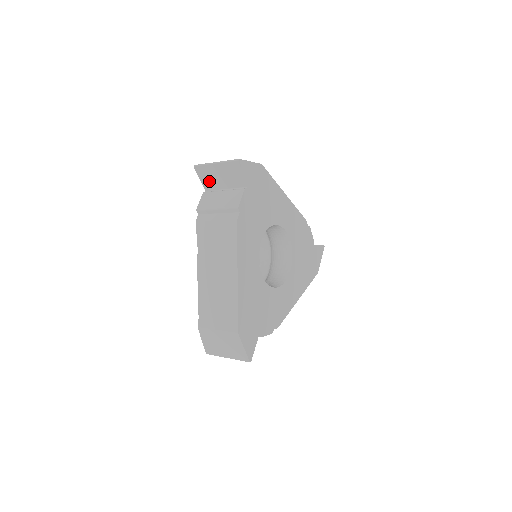
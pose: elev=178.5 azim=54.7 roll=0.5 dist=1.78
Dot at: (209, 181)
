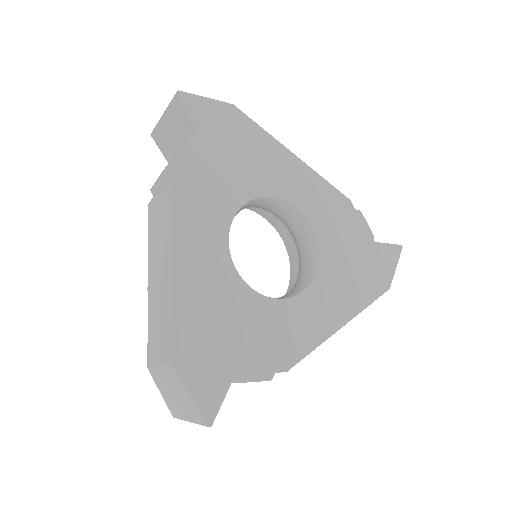
Dot at: (167, 148)
